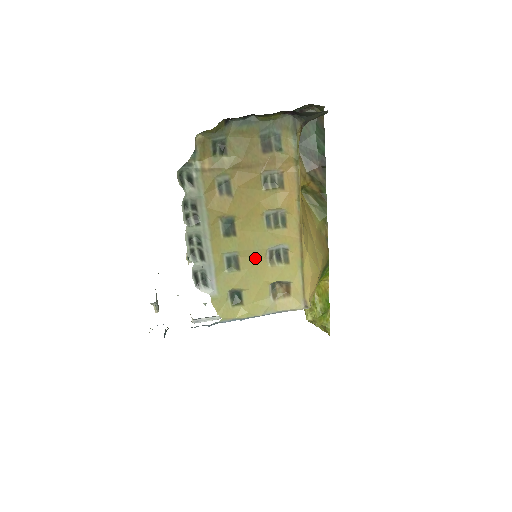
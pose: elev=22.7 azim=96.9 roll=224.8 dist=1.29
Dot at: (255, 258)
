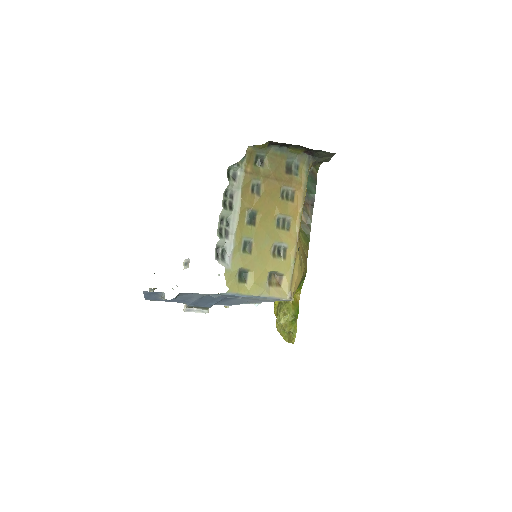
Dot at: (264, 248)
